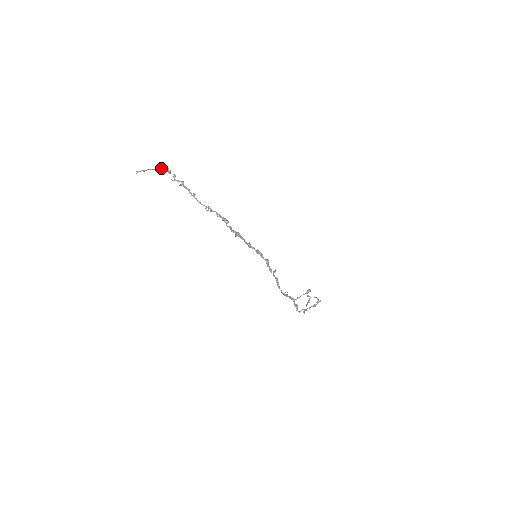
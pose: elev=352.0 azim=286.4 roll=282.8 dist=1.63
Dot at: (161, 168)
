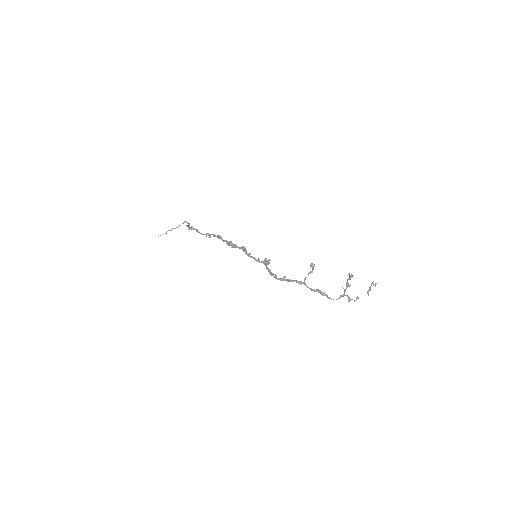
Dot at: occluded
